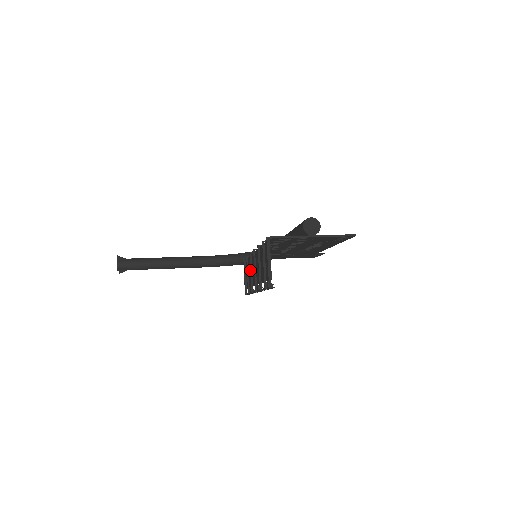
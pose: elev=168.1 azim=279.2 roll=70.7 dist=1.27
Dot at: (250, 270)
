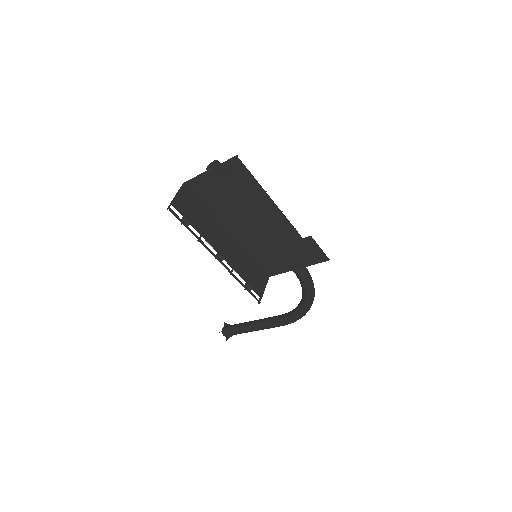
Dot at: (236, 258)
